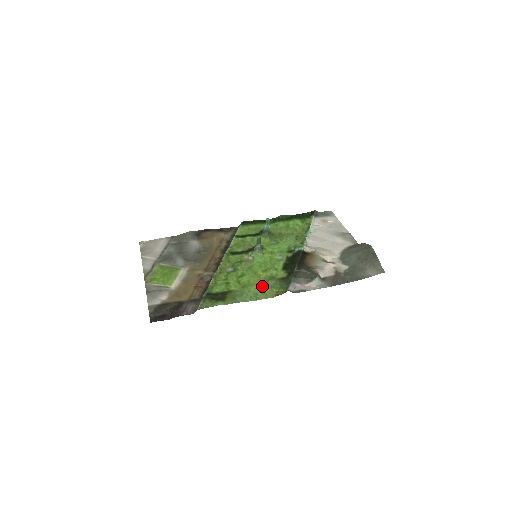
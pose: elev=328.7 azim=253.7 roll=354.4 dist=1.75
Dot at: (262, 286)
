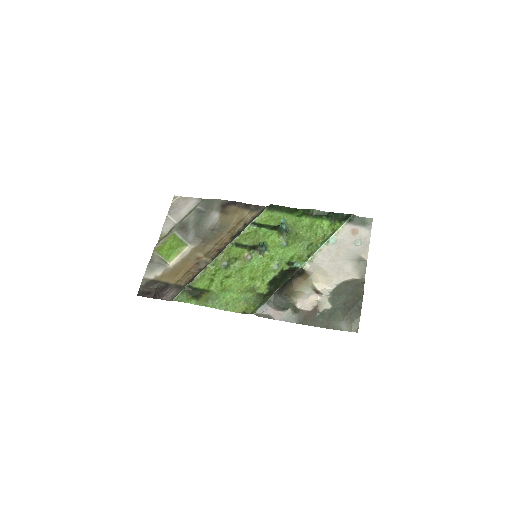
Dot at: (238, 296)
